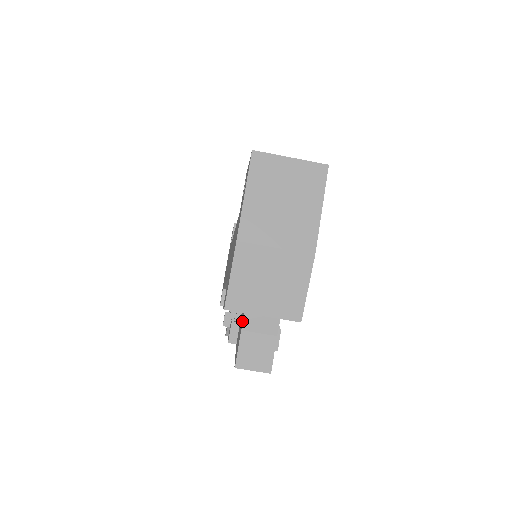
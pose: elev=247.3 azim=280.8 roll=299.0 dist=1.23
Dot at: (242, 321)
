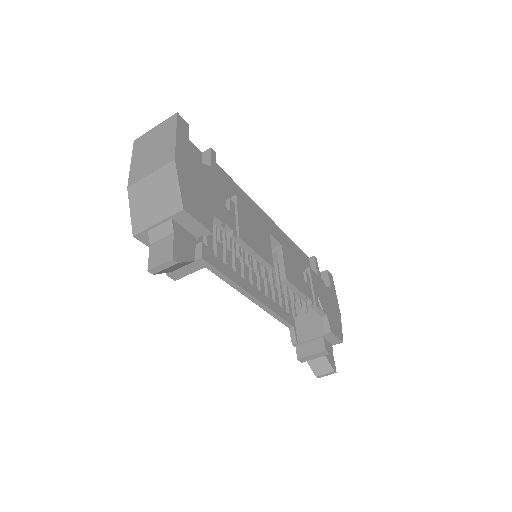
Dot at: (151, 240)
